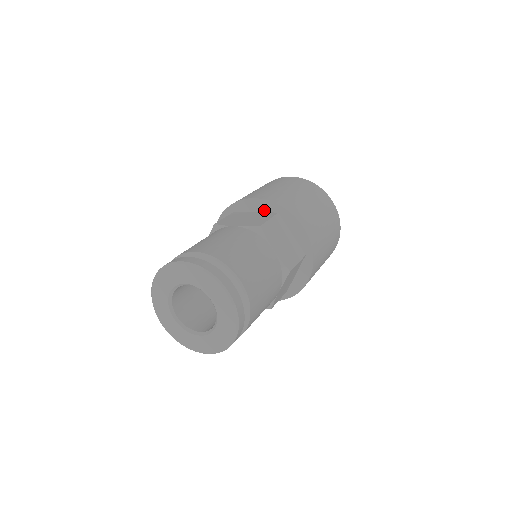
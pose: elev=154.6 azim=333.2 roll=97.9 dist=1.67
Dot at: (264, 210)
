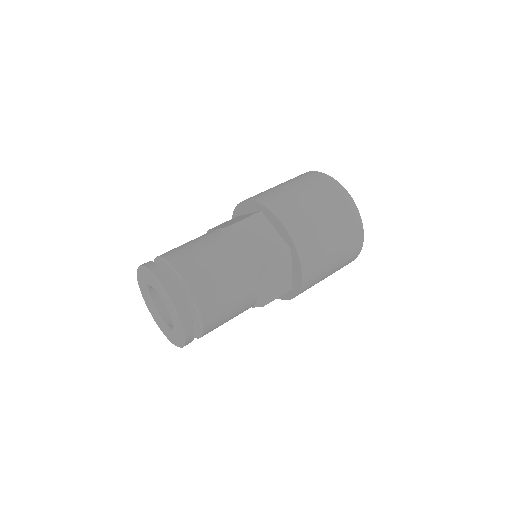
Dot at: (283, 236)
